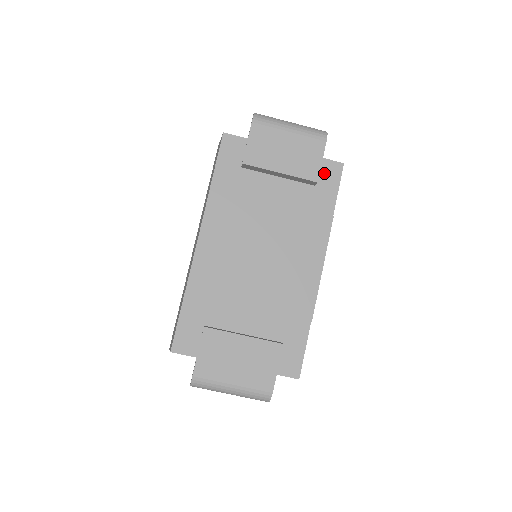
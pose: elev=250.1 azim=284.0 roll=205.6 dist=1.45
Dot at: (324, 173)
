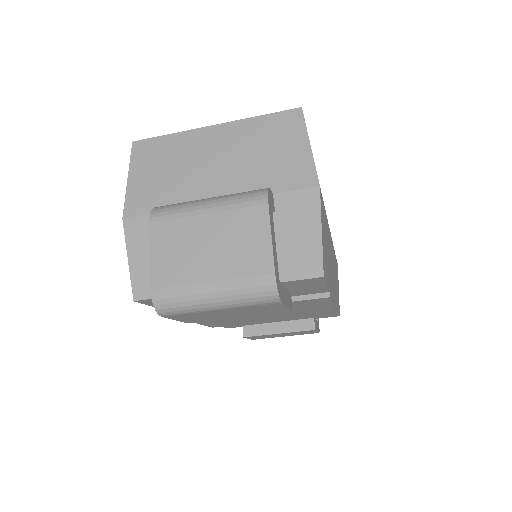
Dot at: (297, 285)
